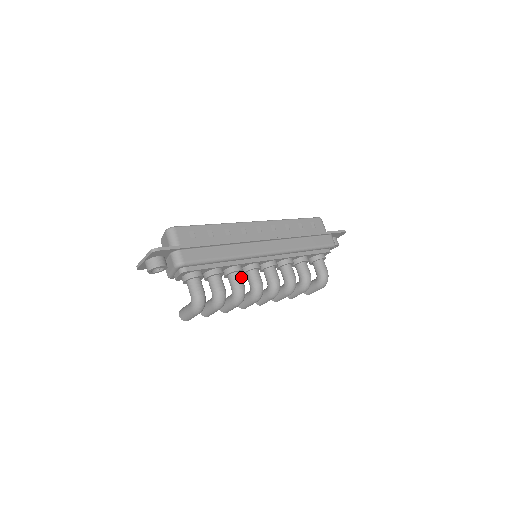
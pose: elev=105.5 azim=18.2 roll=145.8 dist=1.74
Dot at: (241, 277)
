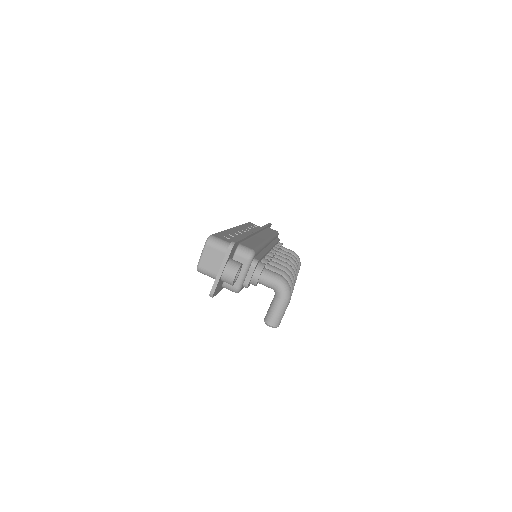
Dot at: occluded
